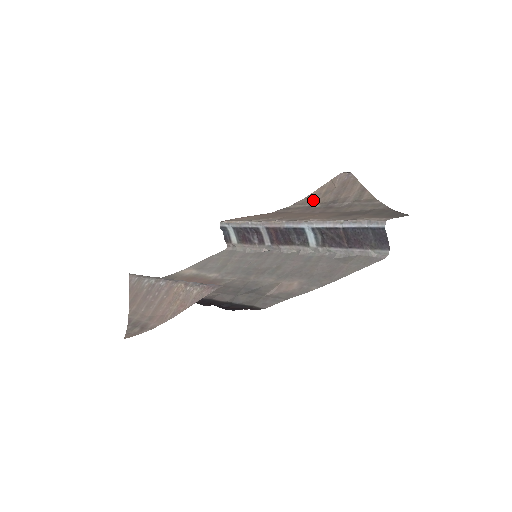
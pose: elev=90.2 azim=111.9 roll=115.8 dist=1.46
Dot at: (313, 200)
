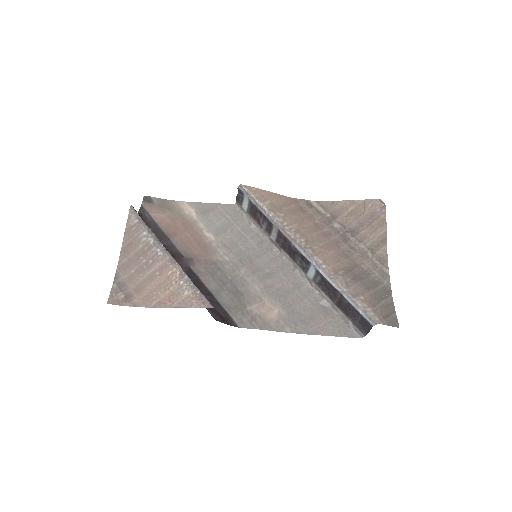
Dot at: (337, 213)
